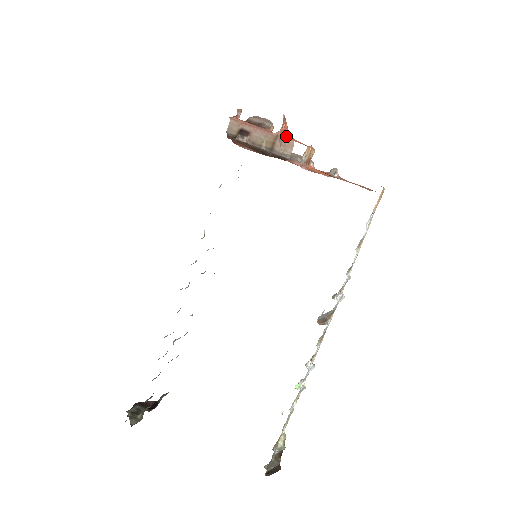
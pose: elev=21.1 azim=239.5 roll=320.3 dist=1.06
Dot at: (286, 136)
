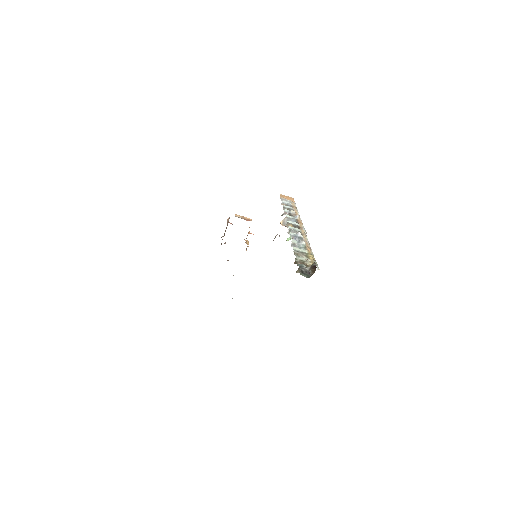
Dot at: occluded
